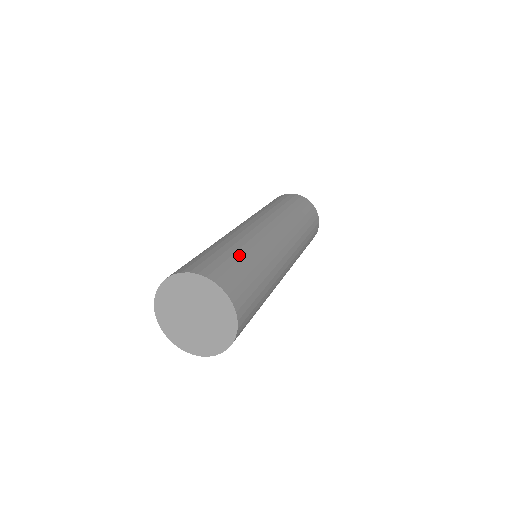
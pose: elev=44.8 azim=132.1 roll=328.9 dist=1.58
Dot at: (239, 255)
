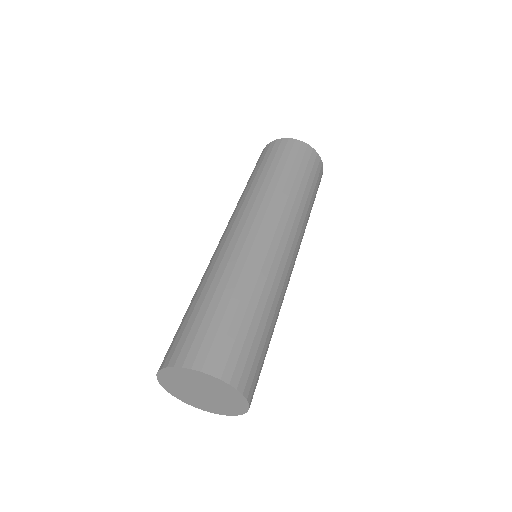
Dot at: (232, 308)
